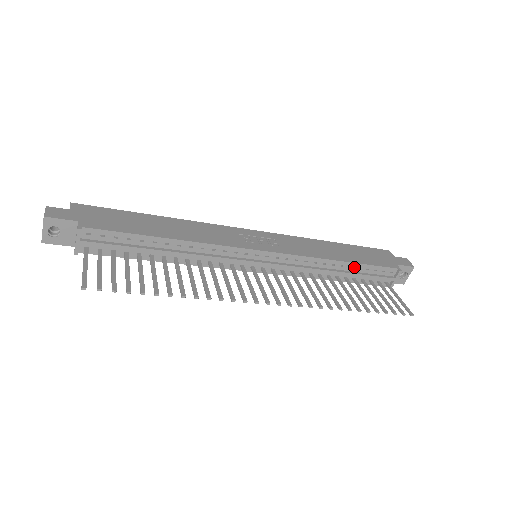
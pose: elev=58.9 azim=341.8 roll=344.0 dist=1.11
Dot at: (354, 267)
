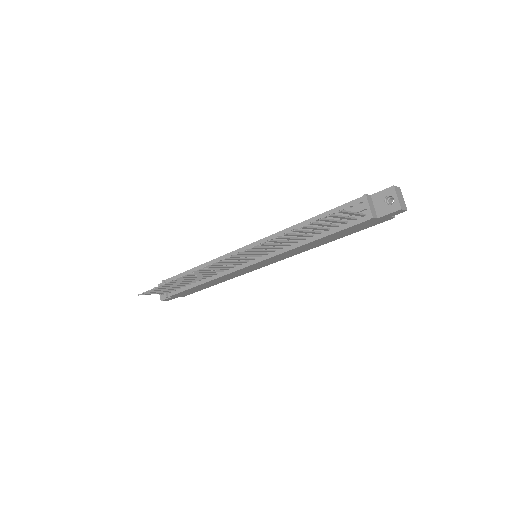
Dot at: occluded
